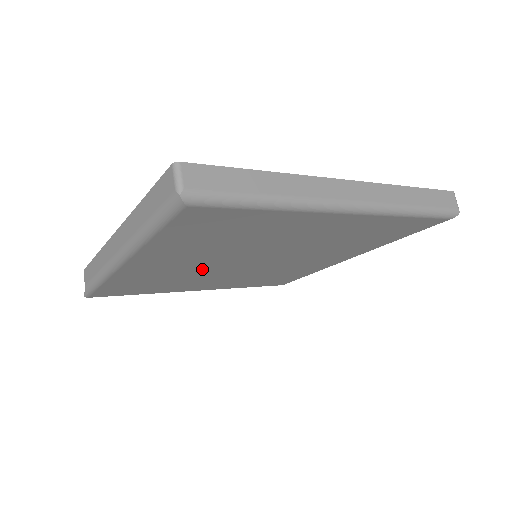
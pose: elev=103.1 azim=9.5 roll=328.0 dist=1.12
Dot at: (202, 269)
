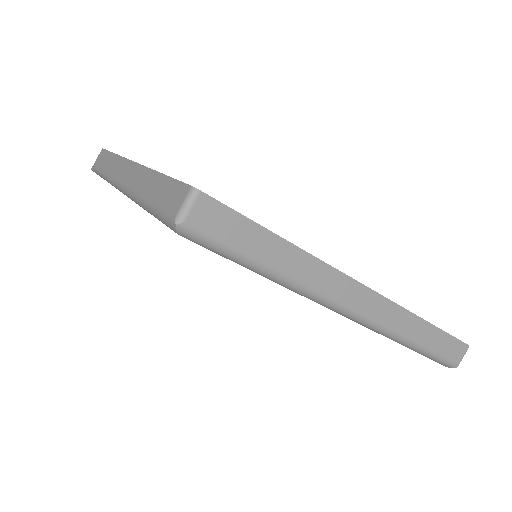
Dot at: occluded
